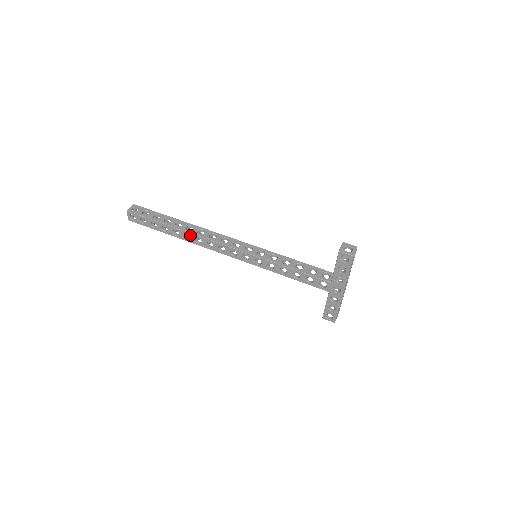
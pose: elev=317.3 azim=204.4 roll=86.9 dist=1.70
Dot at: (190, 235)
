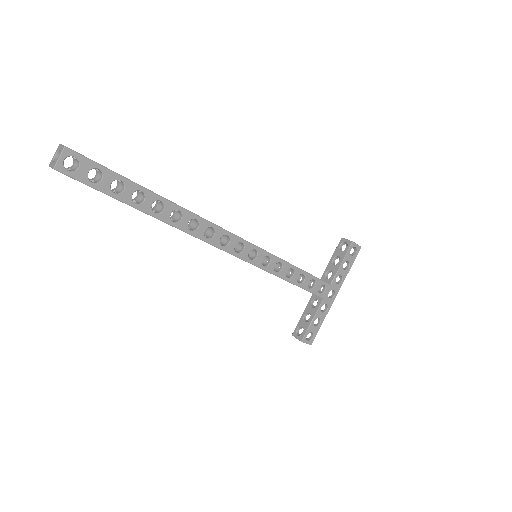
Dot at: (184, 213)
